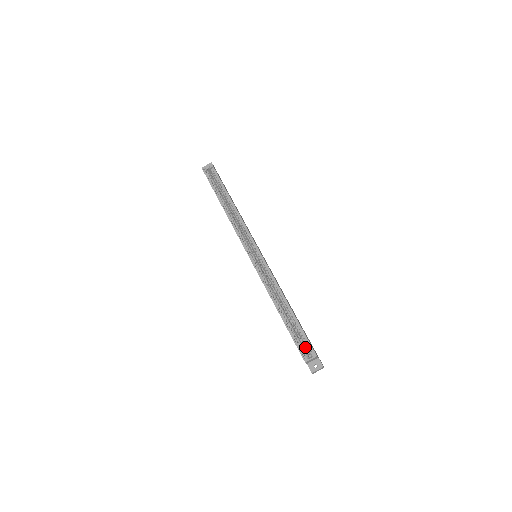
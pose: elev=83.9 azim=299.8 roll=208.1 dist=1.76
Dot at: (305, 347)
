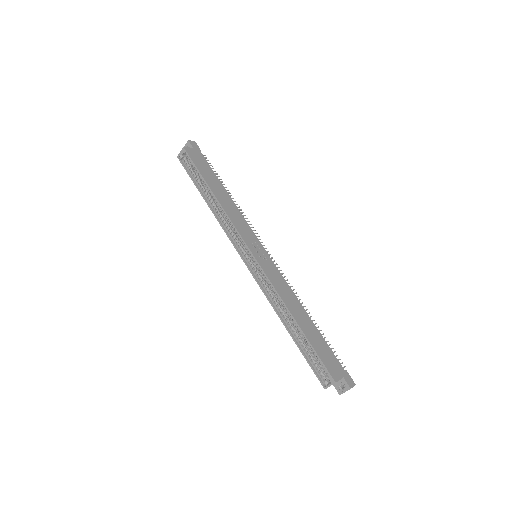
Dot at: occluded
